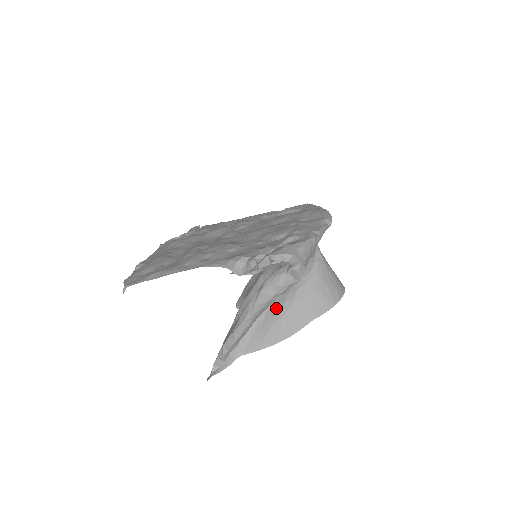
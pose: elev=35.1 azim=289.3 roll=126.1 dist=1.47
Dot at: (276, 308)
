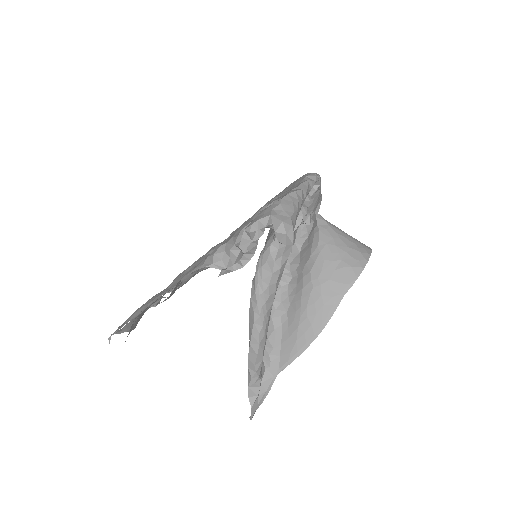
Dot at: (296, 301)
